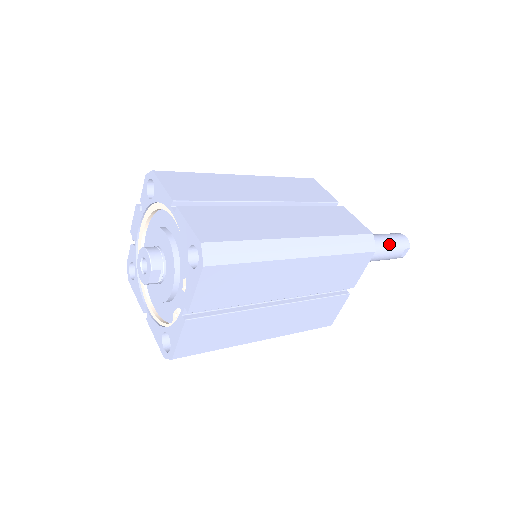
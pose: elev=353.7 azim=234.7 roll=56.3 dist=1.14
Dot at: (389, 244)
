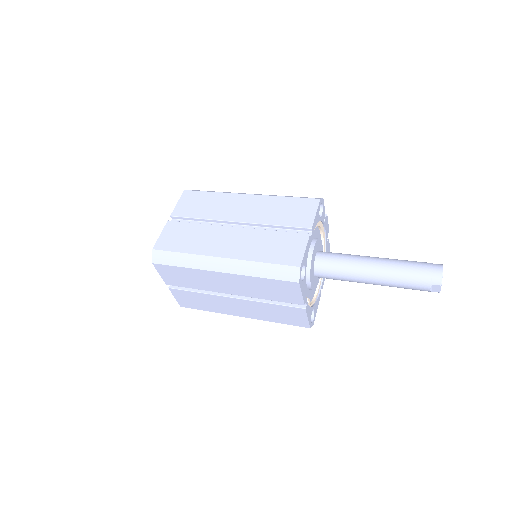
Dot at: (404, 275)
